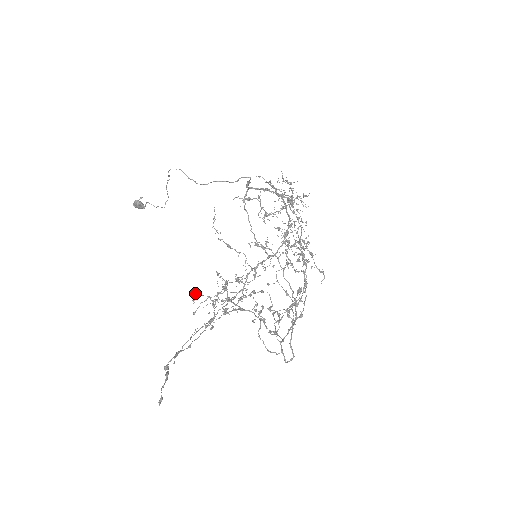
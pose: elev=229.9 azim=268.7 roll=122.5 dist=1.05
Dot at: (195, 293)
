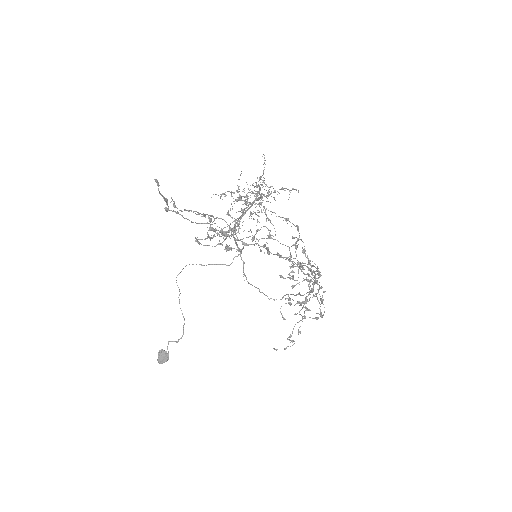
Dot at: occluded
